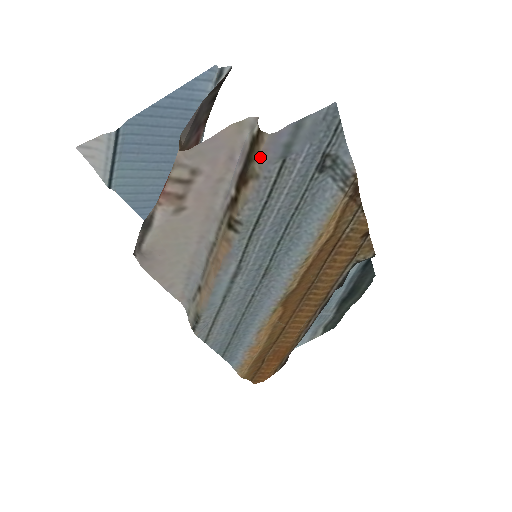
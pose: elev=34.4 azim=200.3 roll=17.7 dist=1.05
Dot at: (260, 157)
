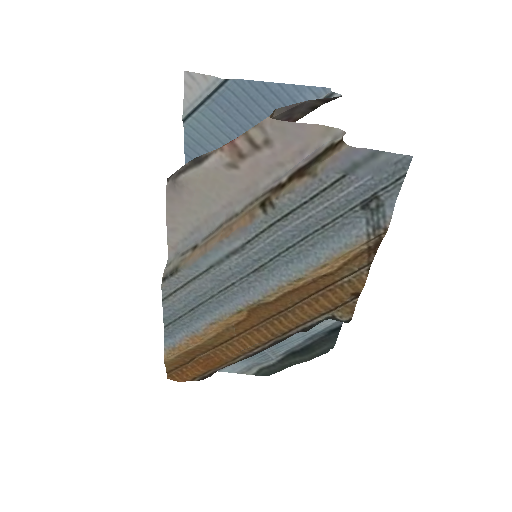
Dot at: (328, 160)
